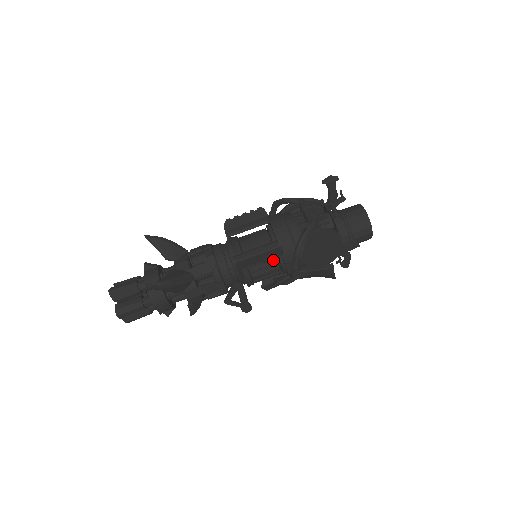
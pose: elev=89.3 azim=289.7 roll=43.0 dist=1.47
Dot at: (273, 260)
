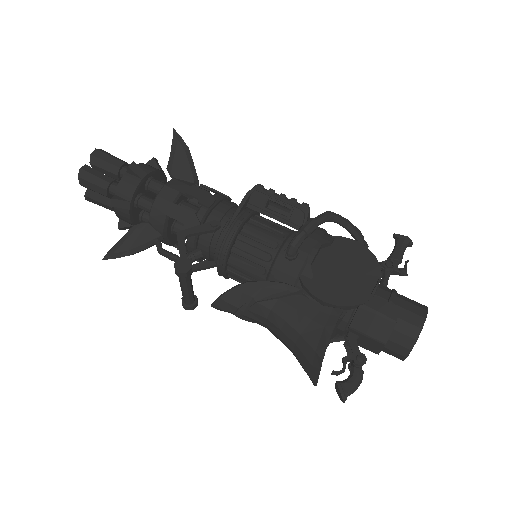
Dot at: (285, 231)
